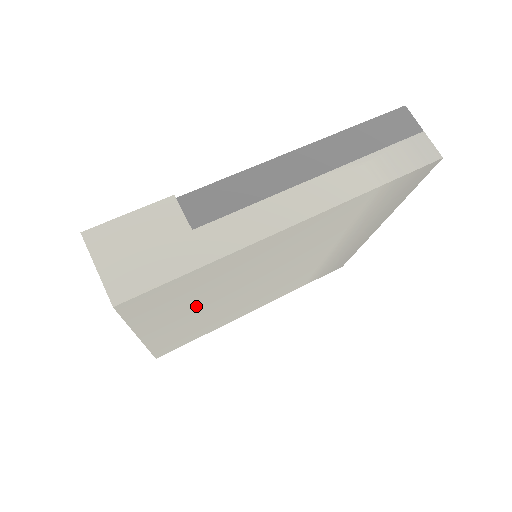
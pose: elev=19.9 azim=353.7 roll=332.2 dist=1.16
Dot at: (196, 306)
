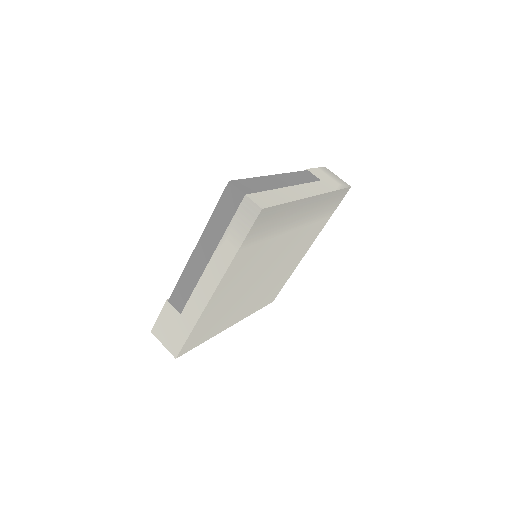
Dot at: (234, 309)
